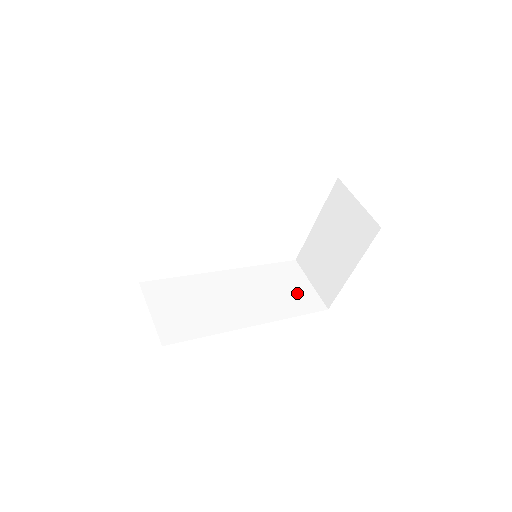
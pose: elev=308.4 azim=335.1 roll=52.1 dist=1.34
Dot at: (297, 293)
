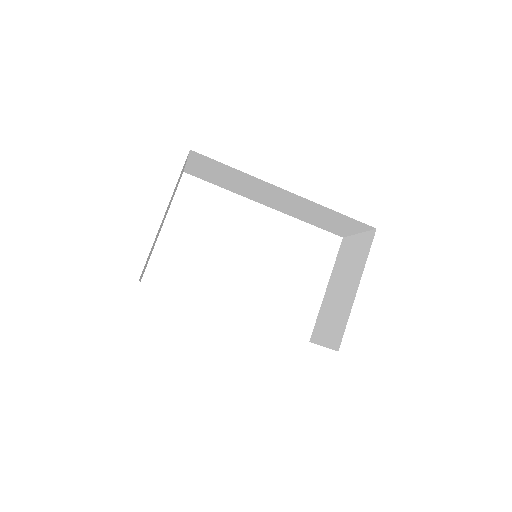
Dot at: occluded
